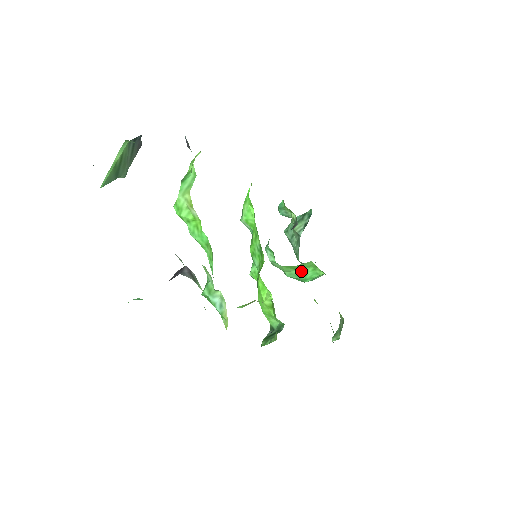
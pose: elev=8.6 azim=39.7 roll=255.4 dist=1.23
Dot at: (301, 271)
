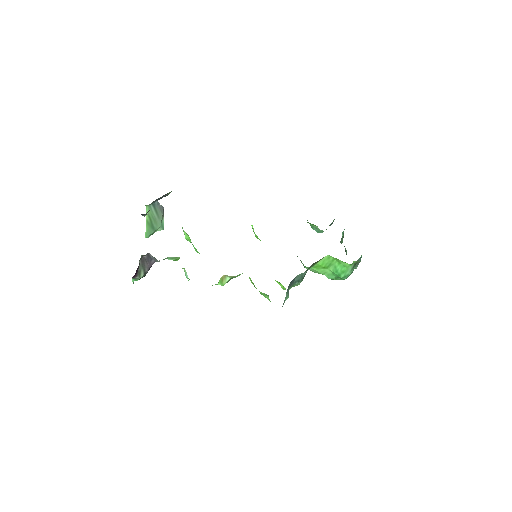
Dot at: (331, 268)
